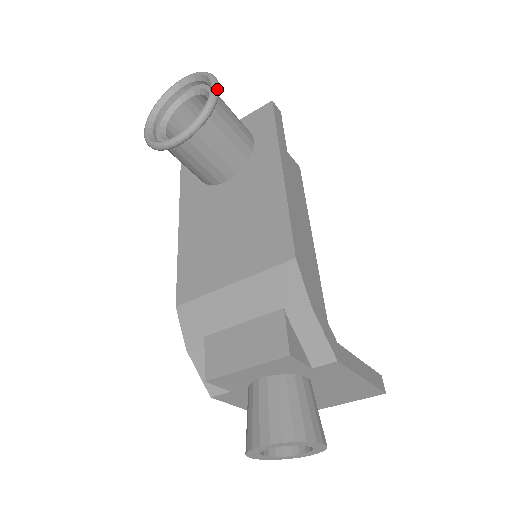
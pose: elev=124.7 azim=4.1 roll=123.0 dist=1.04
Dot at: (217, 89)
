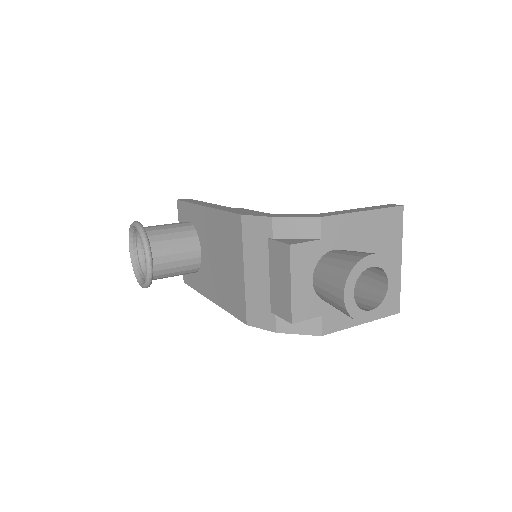
Dot at: (137, 223)
